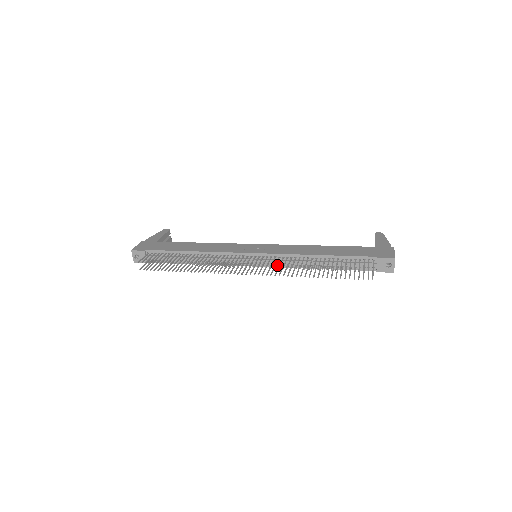
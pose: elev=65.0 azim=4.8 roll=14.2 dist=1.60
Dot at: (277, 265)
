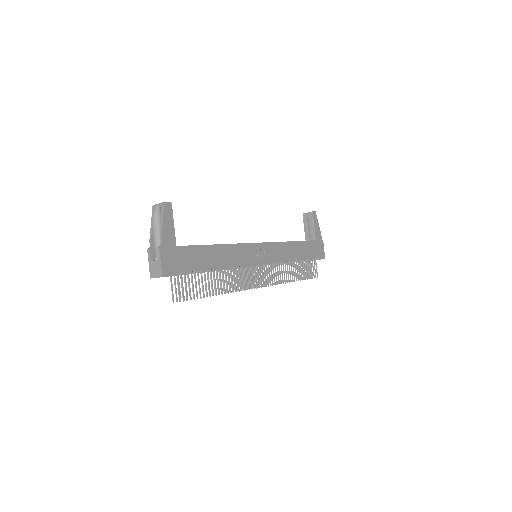
Dot at: occluded
